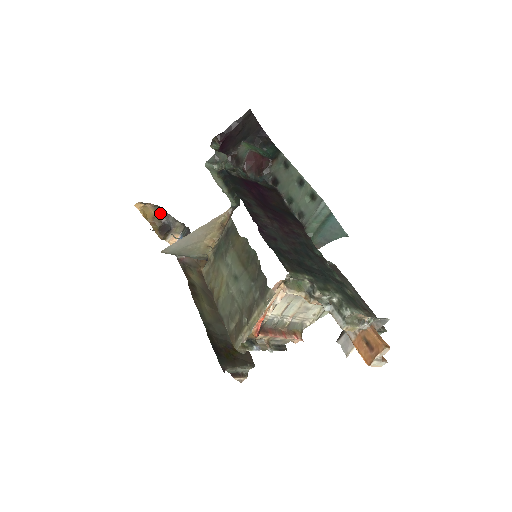
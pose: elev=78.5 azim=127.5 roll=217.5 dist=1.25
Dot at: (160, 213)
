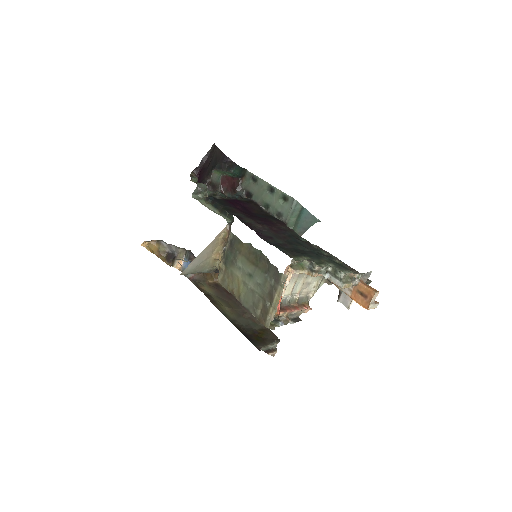
Dot at: (163, 246)
